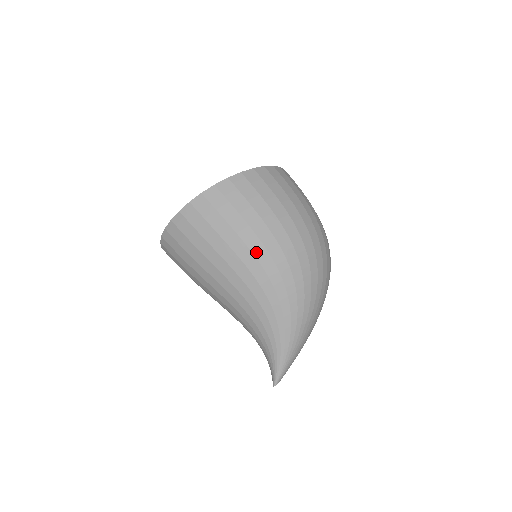
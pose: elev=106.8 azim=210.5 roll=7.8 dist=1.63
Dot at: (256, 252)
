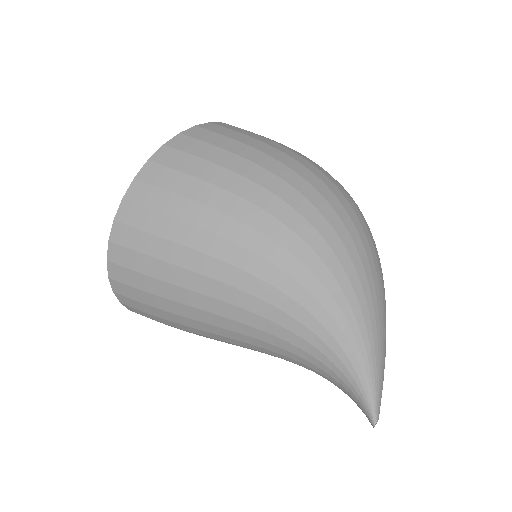
Dot at: (245, 218)
